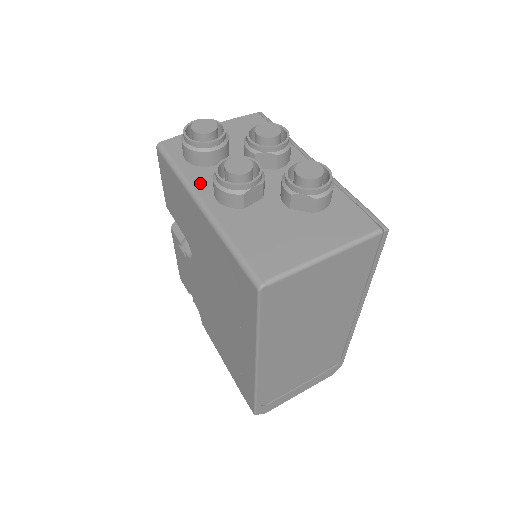
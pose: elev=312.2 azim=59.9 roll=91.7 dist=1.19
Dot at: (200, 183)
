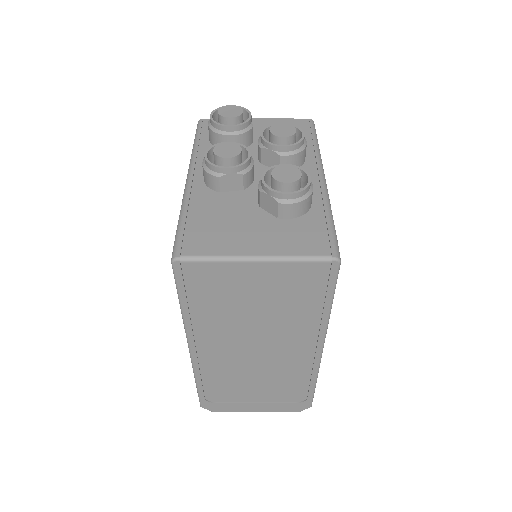
Dot at: occluded
